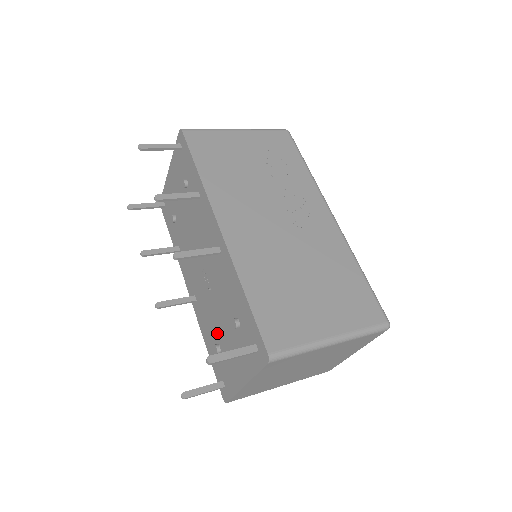
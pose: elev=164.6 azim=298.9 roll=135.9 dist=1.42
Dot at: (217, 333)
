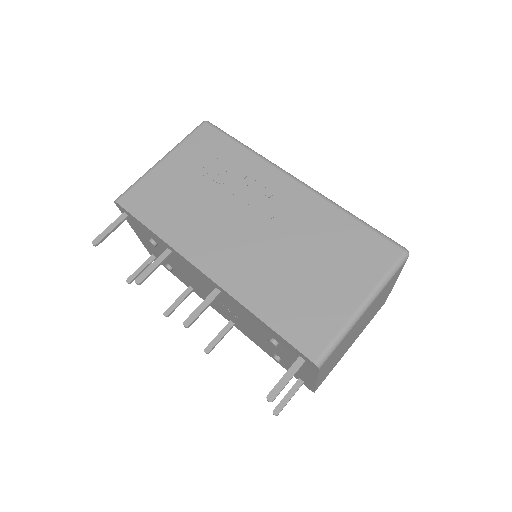
Dot at: (267, 347)
